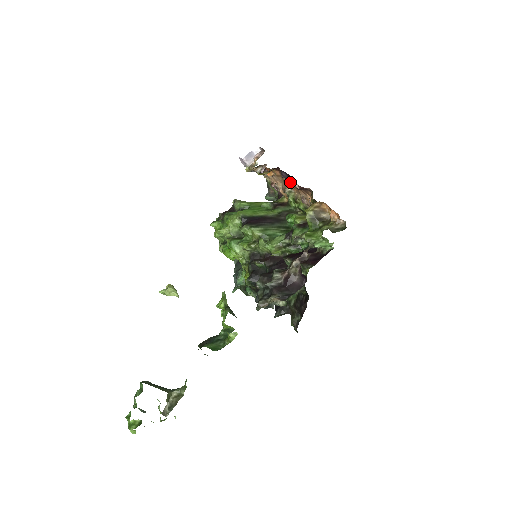
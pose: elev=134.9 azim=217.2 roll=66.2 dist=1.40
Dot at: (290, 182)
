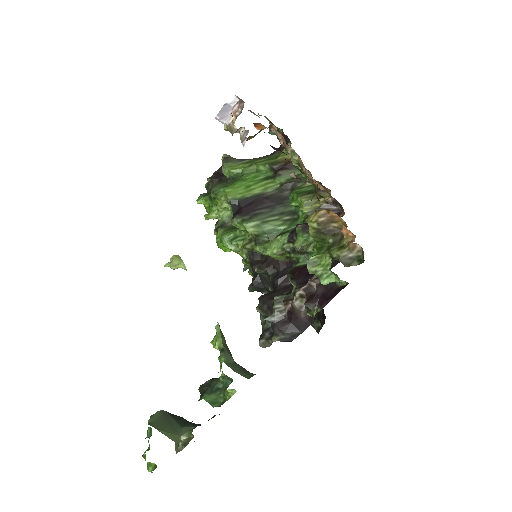
Dot at: occluded
